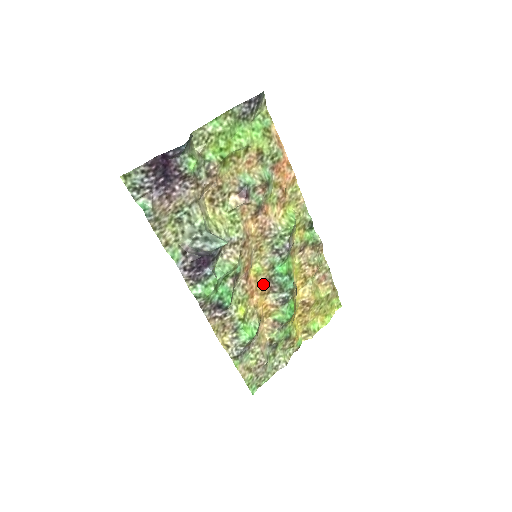
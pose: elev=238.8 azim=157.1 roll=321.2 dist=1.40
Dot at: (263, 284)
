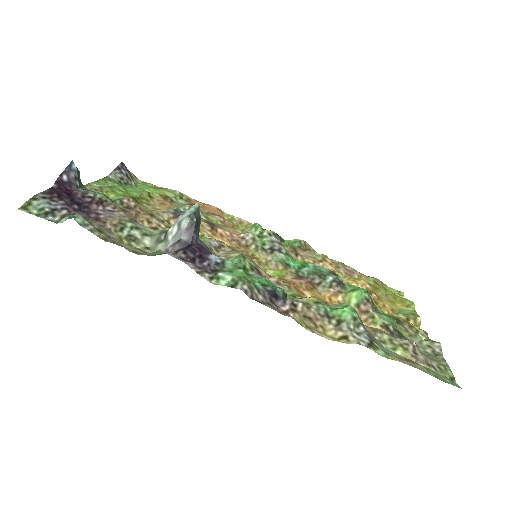
Dot at: (298, 281)
